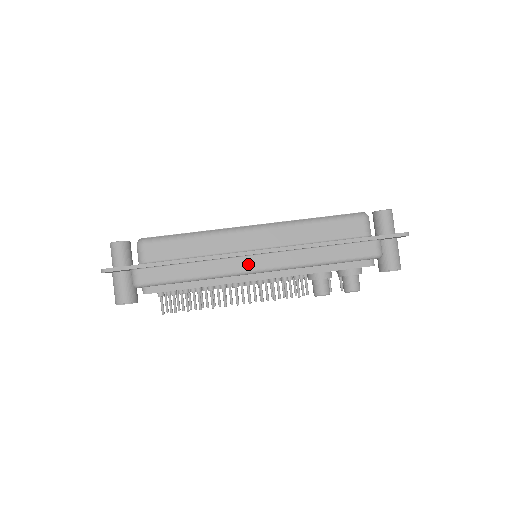
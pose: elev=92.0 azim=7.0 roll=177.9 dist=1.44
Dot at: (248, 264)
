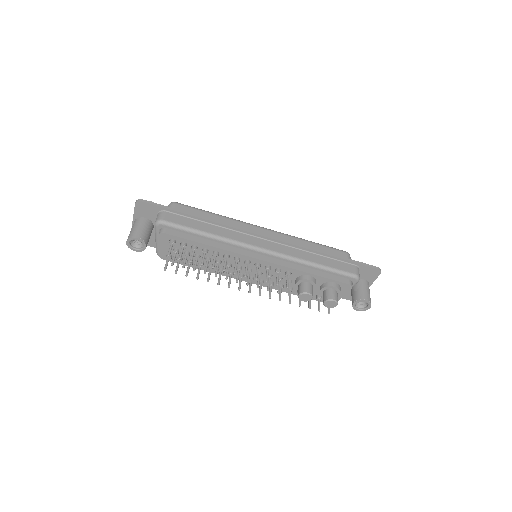
Dot at: (255, 242)
